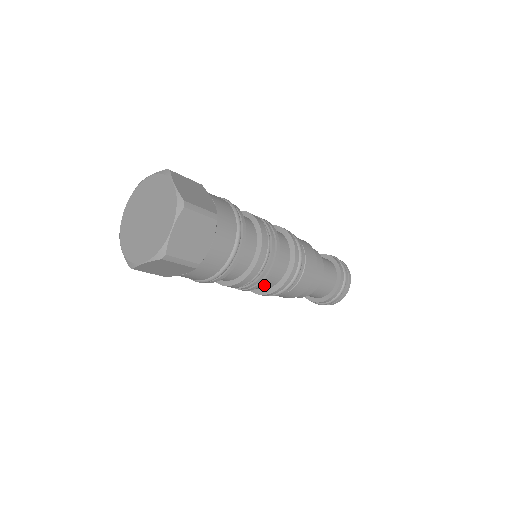
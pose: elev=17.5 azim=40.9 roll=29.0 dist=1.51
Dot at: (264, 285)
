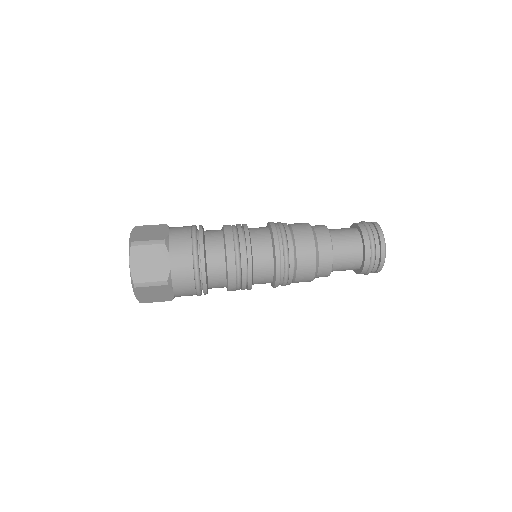
Dot at: occluded
